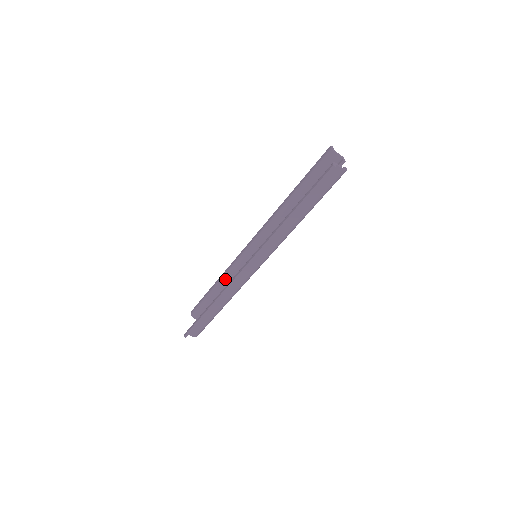
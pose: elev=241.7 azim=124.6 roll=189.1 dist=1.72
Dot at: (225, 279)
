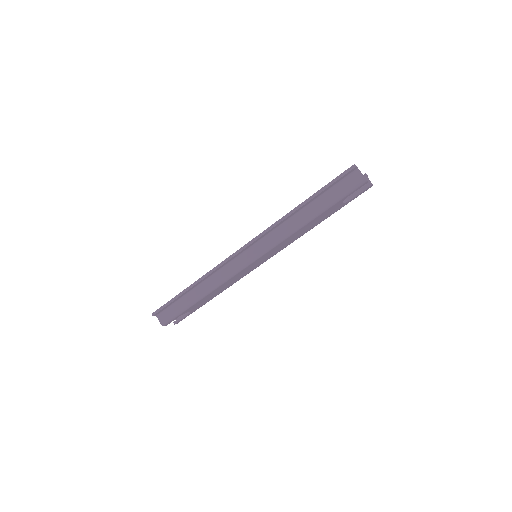
Dot at: occluded
